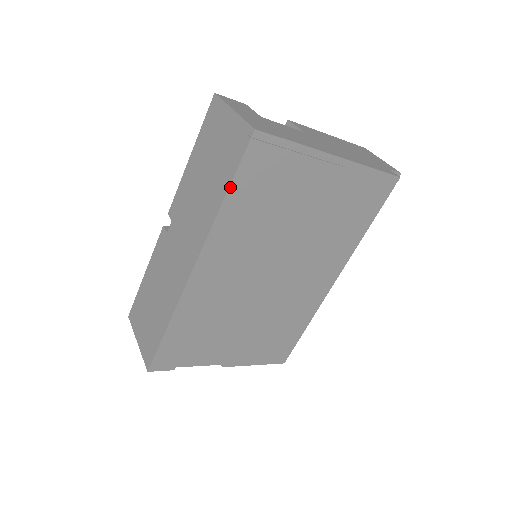
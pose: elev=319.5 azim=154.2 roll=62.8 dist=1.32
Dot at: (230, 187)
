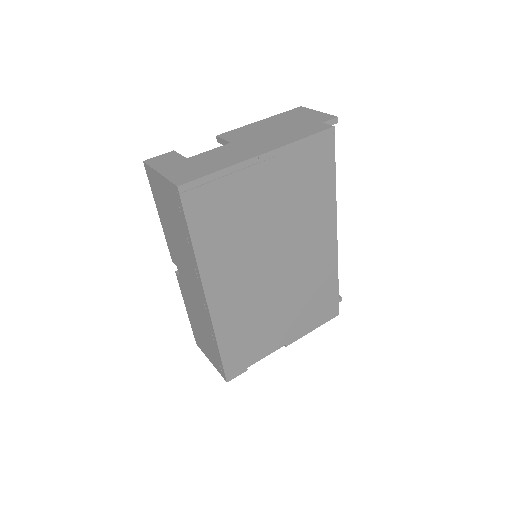
Dot at: (190, 234)
